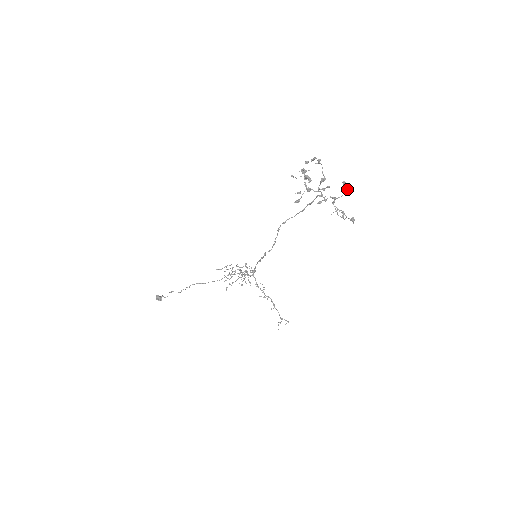
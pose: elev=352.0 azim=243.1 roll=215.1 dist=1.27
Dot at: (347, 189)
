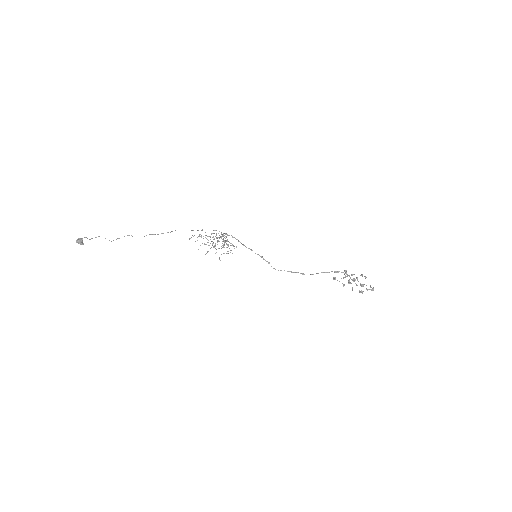
Dot at: occluded
